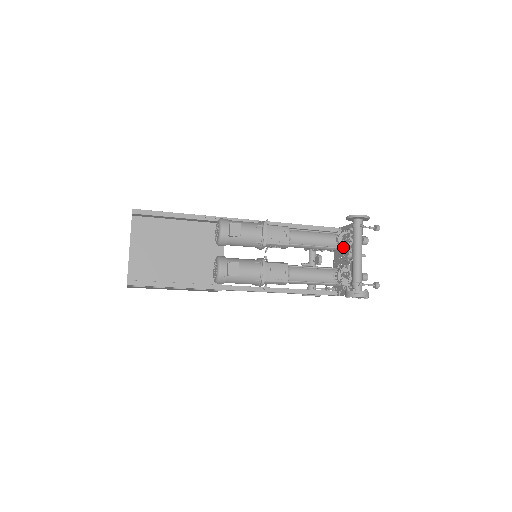
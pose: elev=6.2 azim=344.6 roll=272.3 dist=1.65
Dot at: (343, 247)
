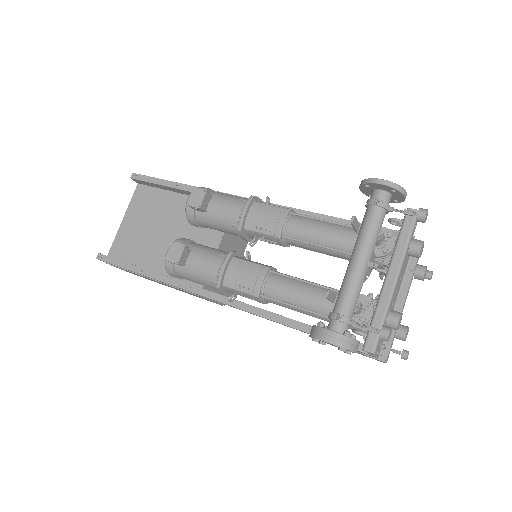
Dot at: occluded
